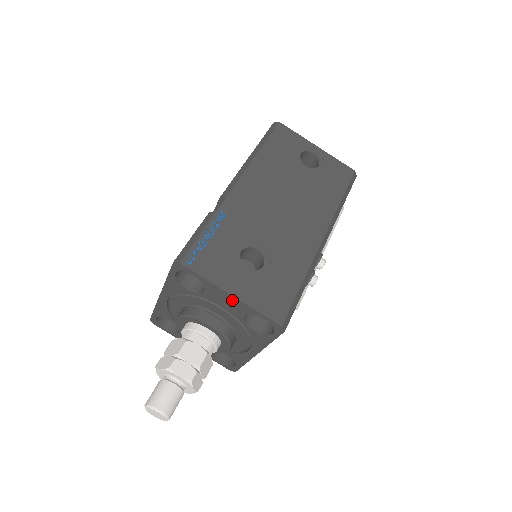
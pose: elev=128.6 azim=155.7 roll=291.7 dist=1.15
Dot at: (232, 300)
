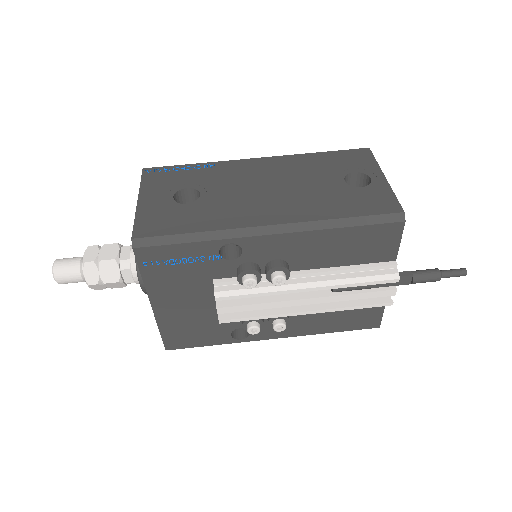
Dot at: occluded
